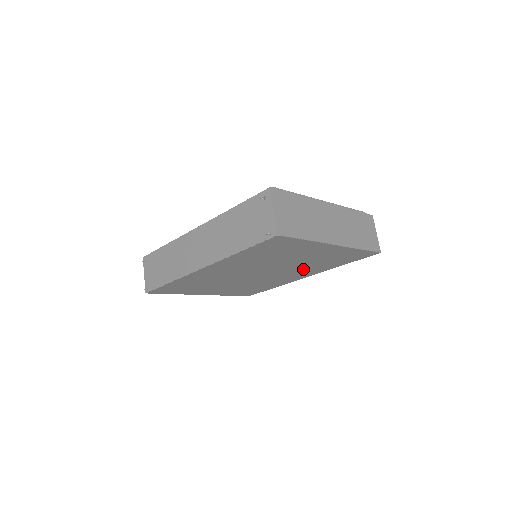
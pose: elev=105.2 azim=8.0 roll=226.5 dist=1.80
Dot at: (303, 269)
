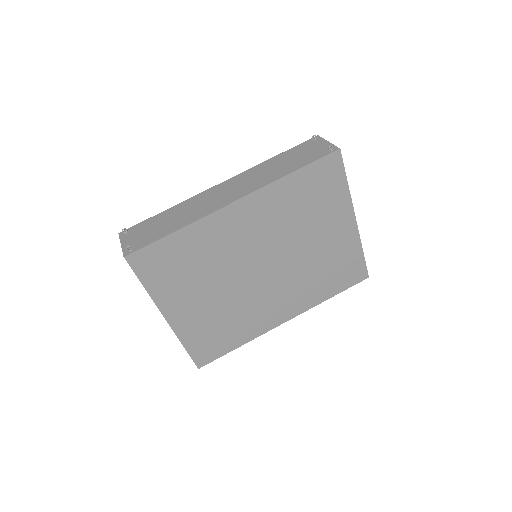
Dot at: (299, 285)
